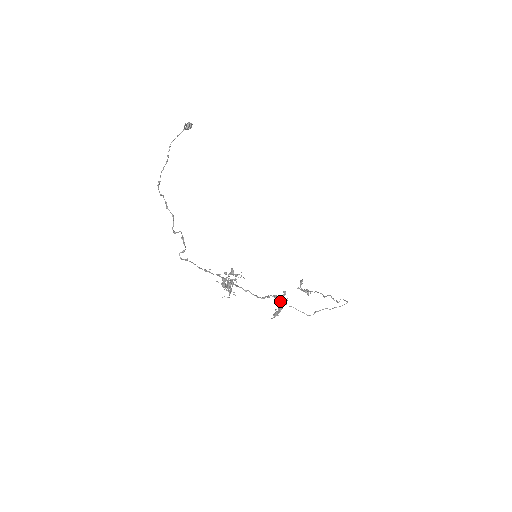
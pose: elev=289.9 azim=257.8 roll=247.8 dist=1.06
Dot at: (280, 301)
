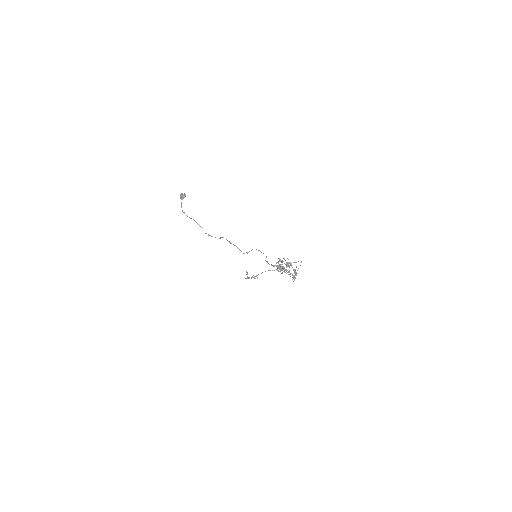
Dot at: occluded
